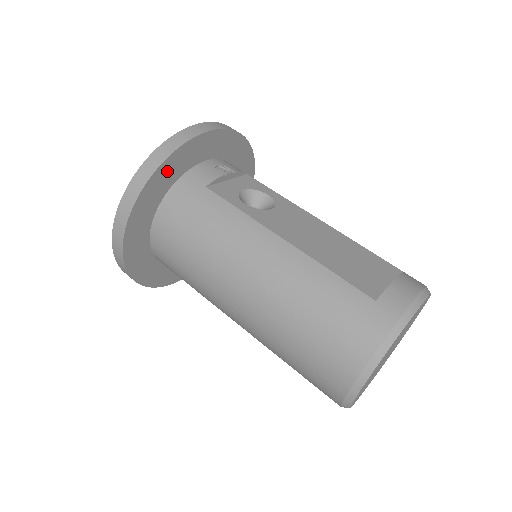
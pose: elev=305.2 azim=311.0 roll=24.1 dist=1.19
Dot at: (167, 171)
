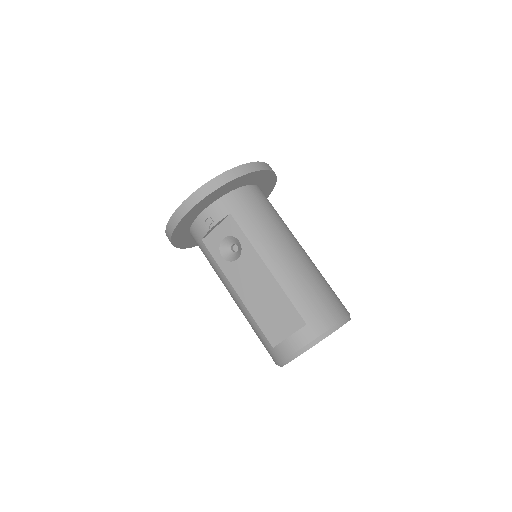
Dot at: (179, 235)
